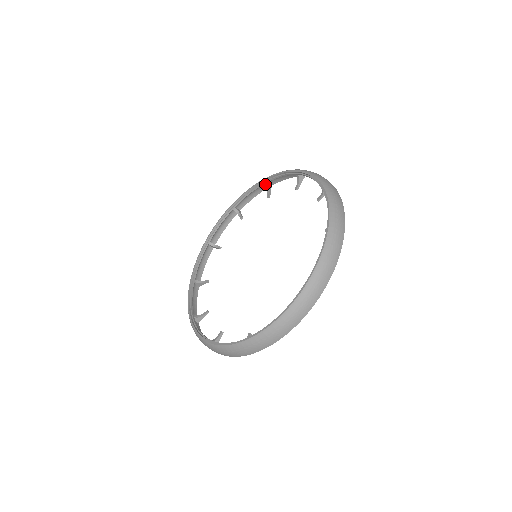
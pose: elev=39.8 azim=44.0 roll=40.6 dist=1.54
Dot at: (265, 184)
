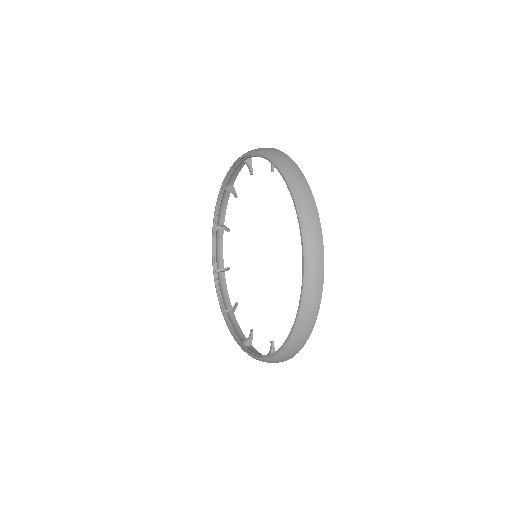
Dot at: (226, 188)
